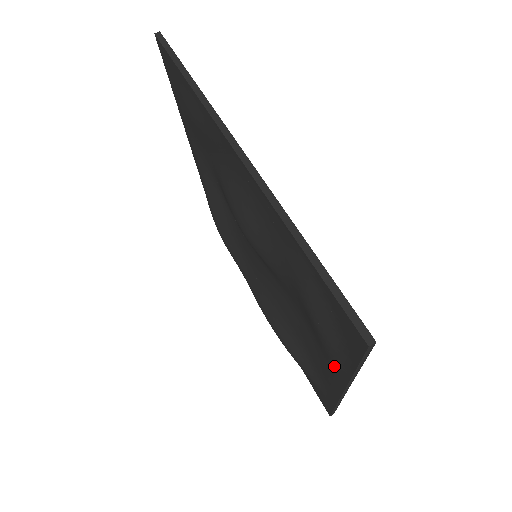
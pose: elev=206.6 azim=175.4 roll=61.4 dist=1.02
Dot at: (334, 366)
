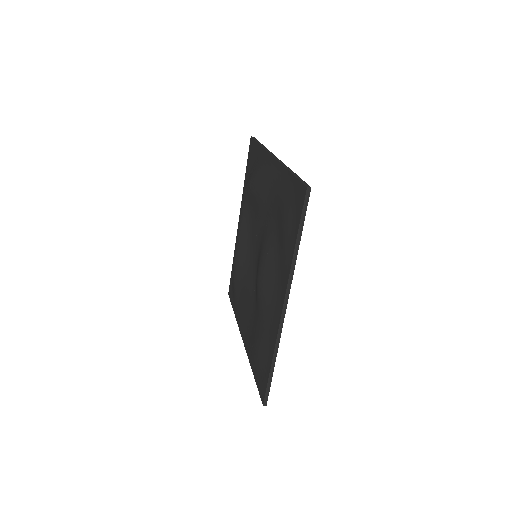
Dot at: (248, 347)
